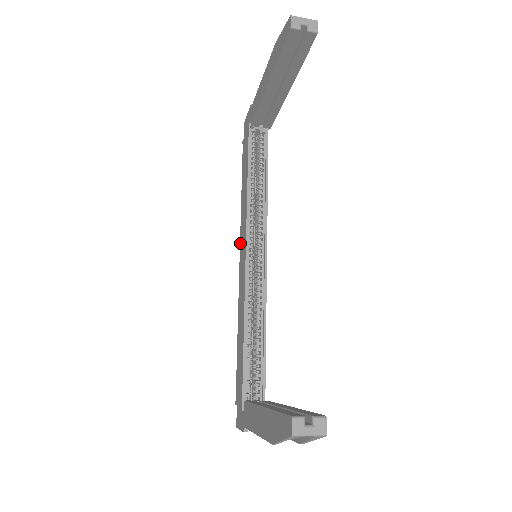
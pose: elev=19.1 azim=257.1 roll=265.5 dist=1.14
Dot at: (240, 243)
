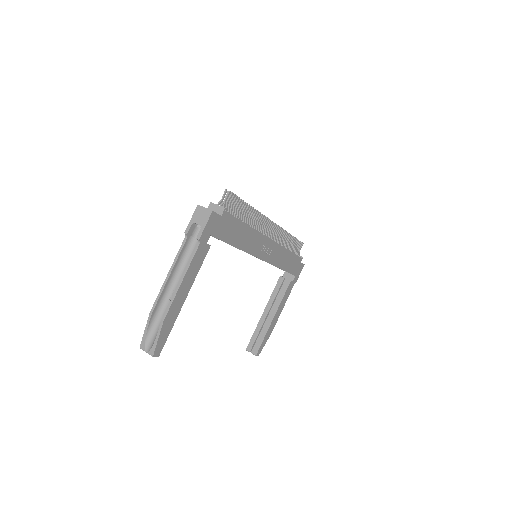
Dot at: occluded
